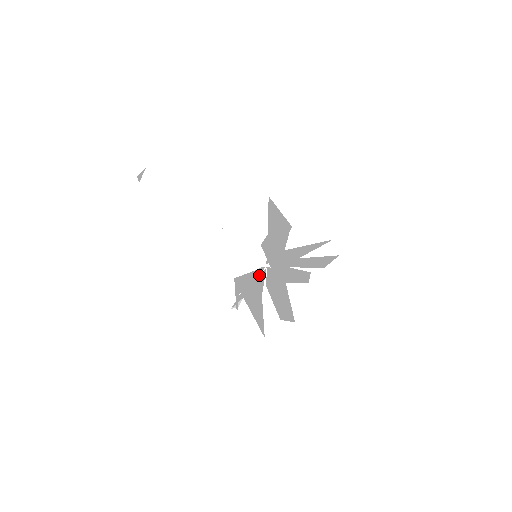
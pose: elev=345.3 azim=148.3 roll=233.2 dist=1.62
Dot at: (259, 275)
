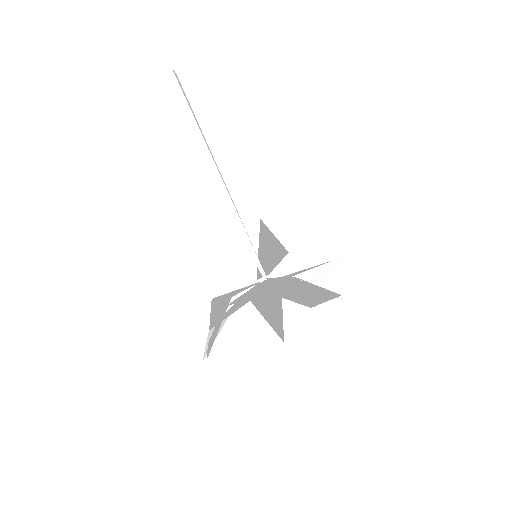
Dot at: occluded
